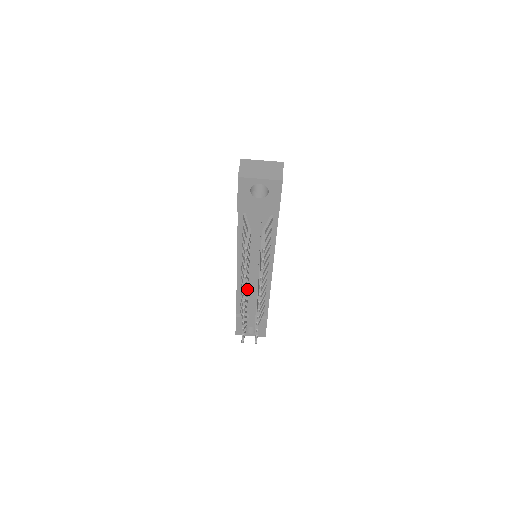
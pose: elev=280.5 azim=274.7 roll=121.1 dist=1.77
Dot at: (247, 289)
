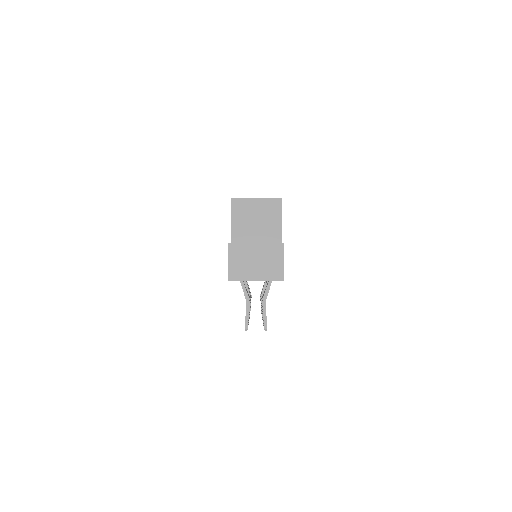
Dot at: occluded
